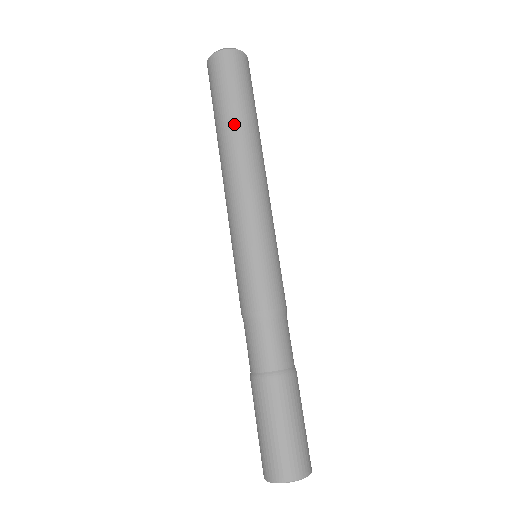
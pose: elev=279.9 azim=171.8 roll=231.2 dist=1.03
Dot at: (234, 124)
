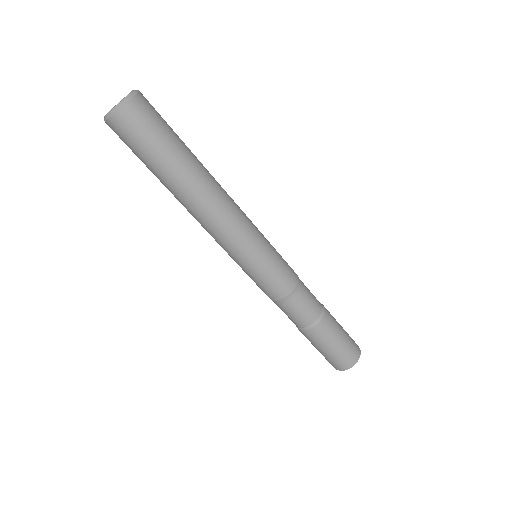
Dot at: (179, 178)
